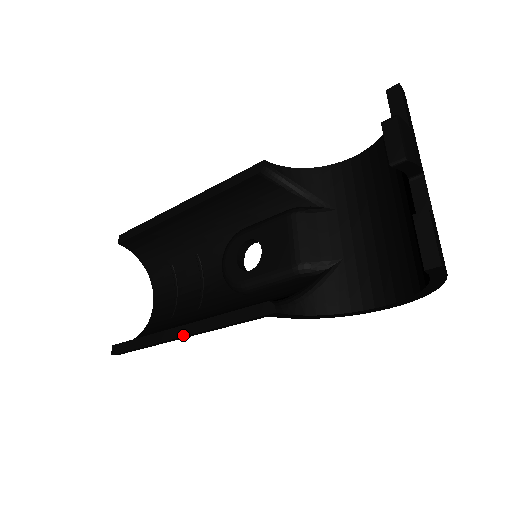
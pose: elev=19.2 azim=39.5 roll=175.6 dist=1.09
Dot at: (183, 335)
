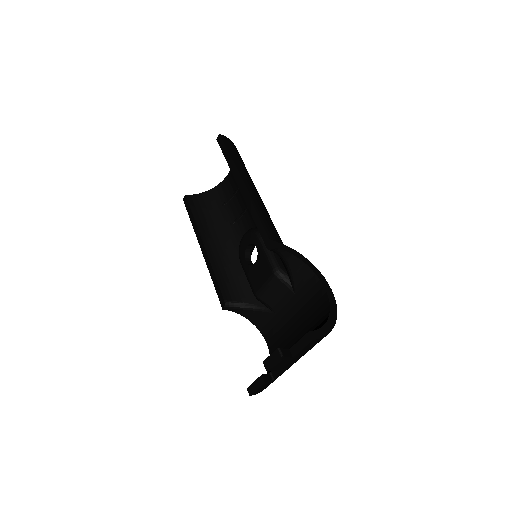
Dot at: (202, 251)
